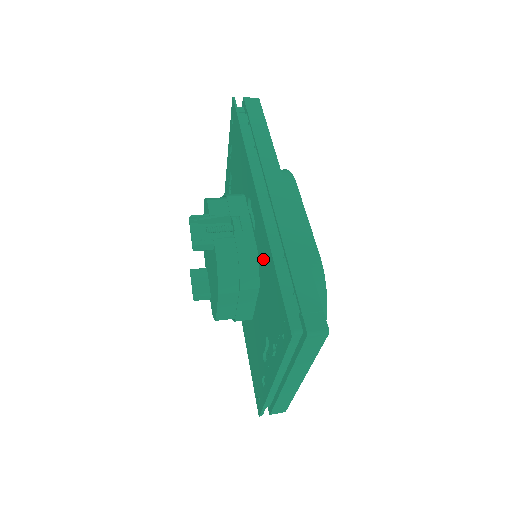
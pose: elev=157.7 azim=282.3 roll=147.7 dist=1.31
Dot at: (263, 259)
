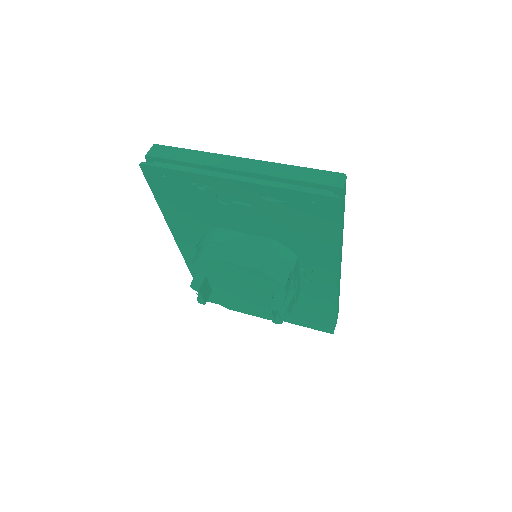
Dot at: (312, 299)
